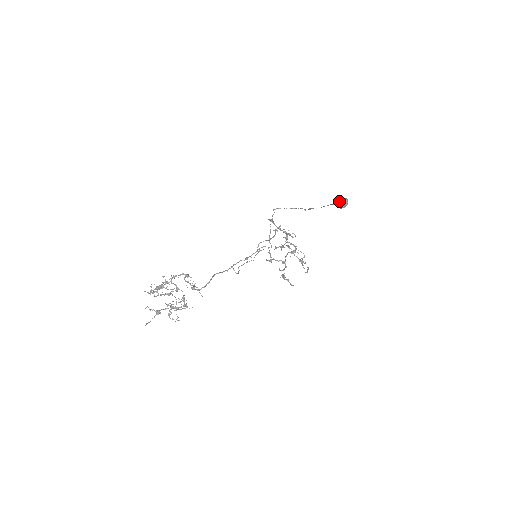
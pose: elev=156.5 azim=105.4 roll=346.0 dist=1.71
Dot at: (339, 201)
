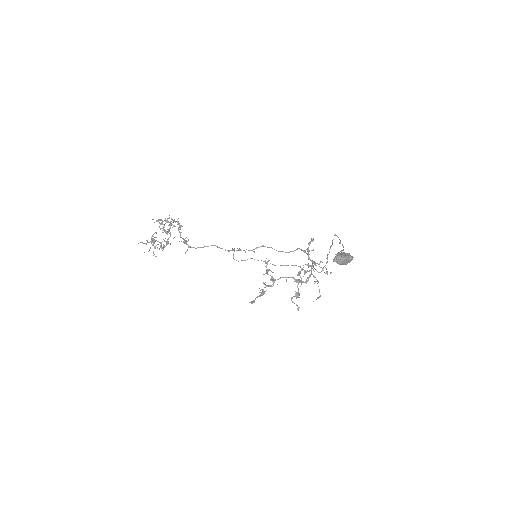
Dot at: occluded
